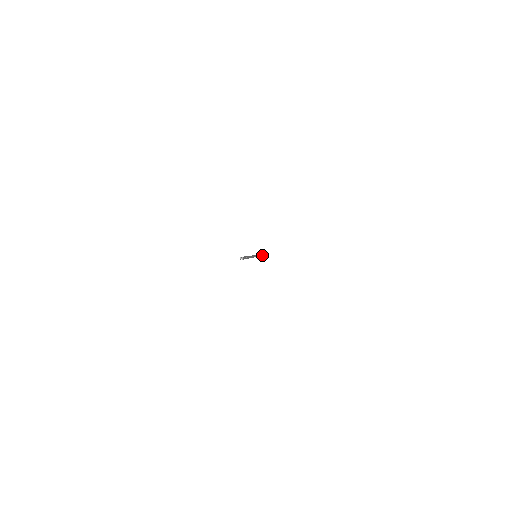
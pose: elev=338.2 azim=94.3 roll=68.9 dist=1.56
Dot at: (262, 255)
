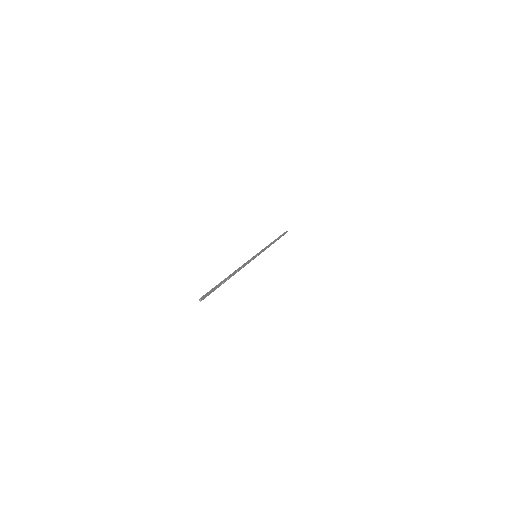
Dot at: (280, 237)
